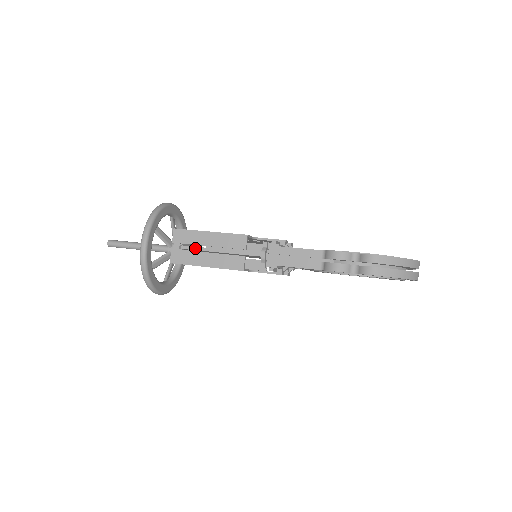
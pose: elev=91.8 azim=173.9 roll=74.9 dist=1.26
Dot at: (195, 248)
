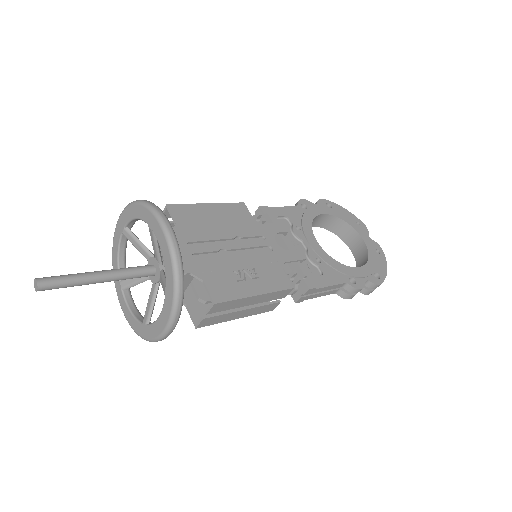
Dot at: occluded
